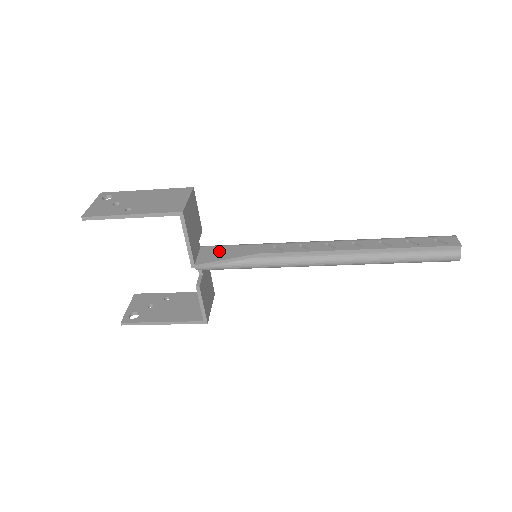
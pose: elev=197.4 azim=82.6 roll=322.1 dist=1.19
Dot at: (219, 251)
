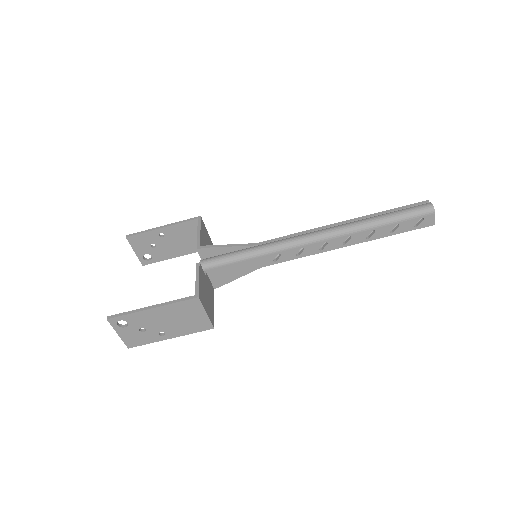
Dot at: occluded
